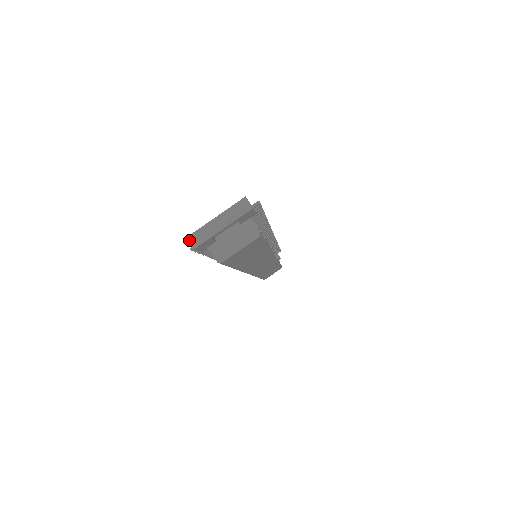
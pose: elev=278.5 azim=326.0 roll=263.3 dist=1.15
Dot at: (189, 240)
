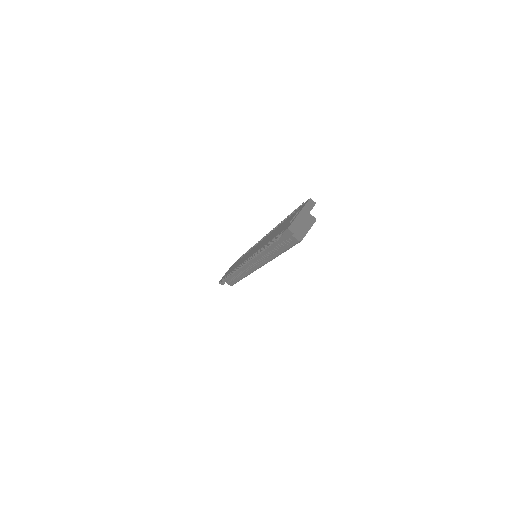
Dot at: (290, 230)
